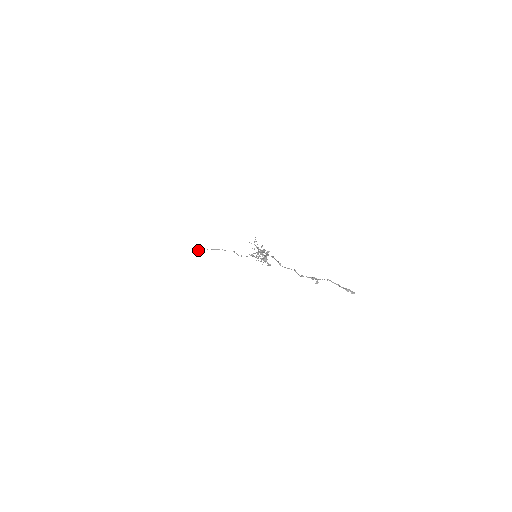
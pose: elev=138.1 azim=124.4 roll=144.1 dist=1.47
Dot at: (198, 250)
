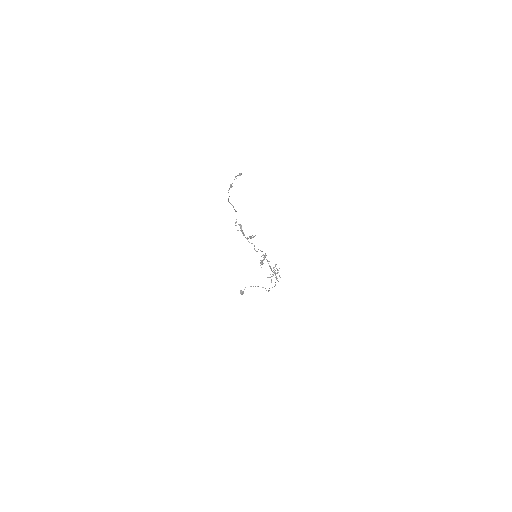
Dot at: (241, 290)
